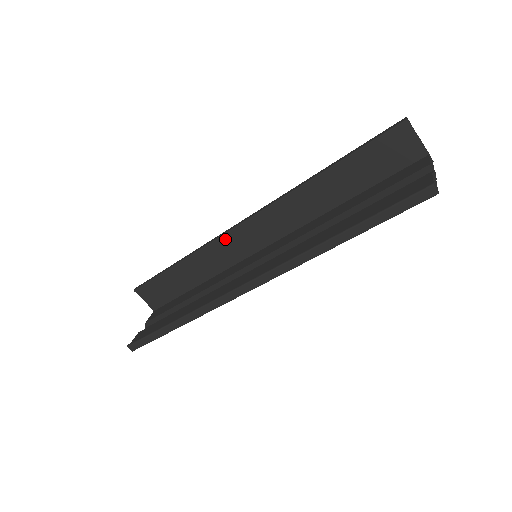
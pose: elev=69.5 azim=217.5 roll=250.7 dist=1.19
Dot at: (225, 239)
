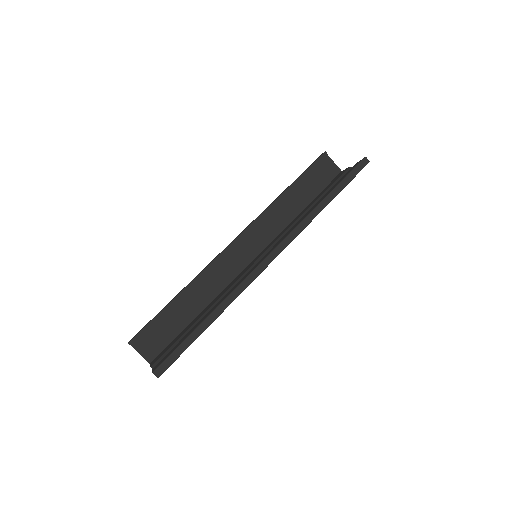
Dot at: (221, 258)
